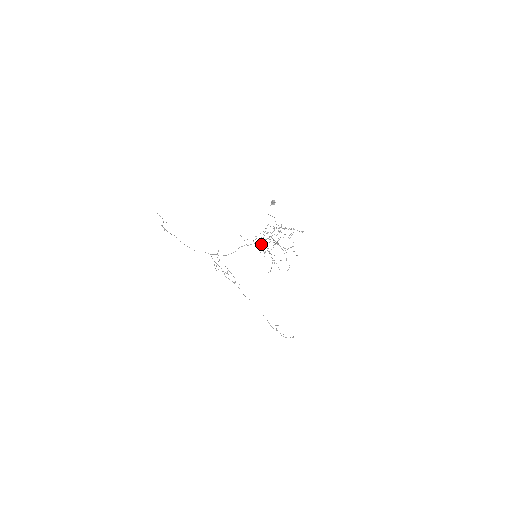
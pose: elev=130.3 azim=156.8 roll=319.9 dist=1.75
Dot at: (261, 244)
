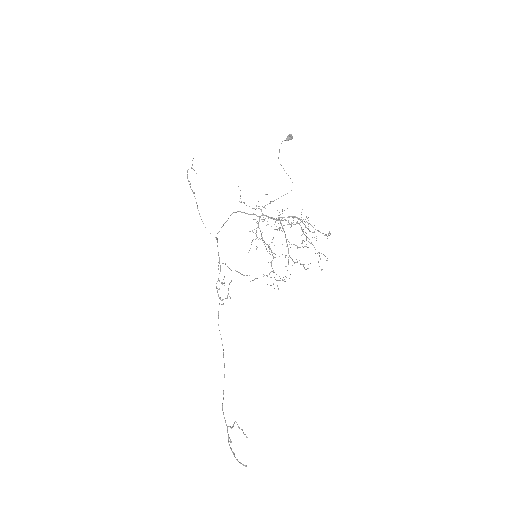
Dot at: (259, 220)
